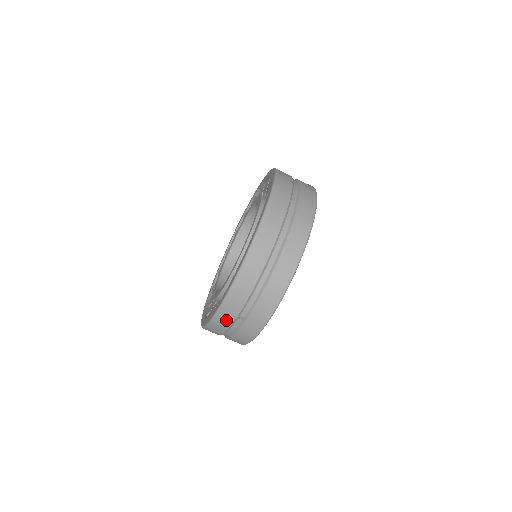
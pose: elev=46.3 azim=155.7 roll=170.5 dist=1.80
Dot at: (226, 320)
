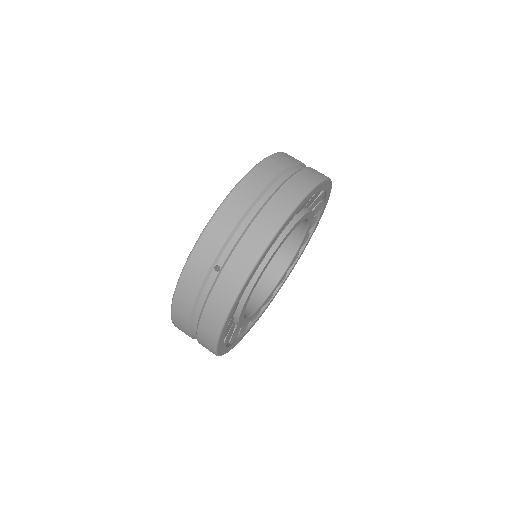
Dot at: (198, 271)
